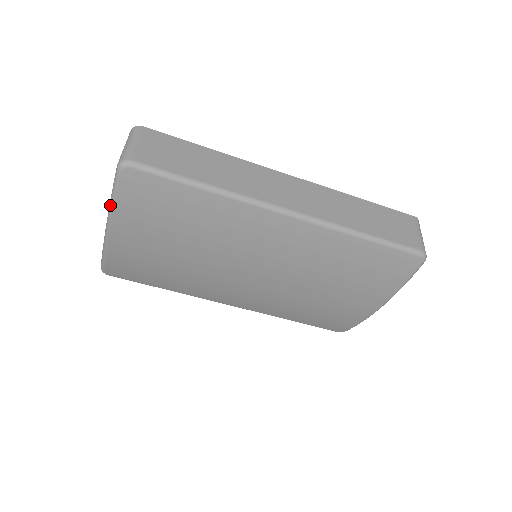
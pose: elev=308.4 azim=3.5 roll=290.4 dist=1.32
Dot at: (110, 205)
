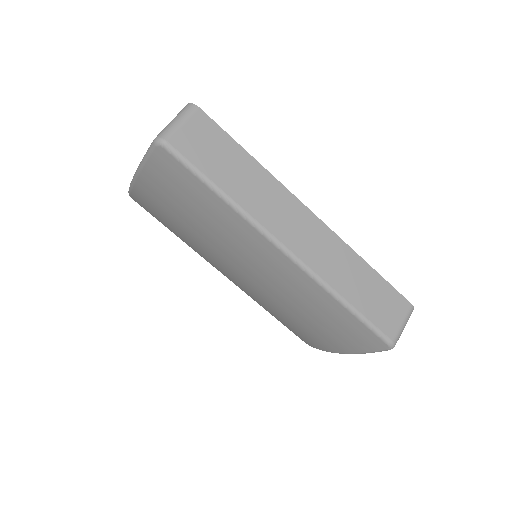
Dot at: (141, 163)
